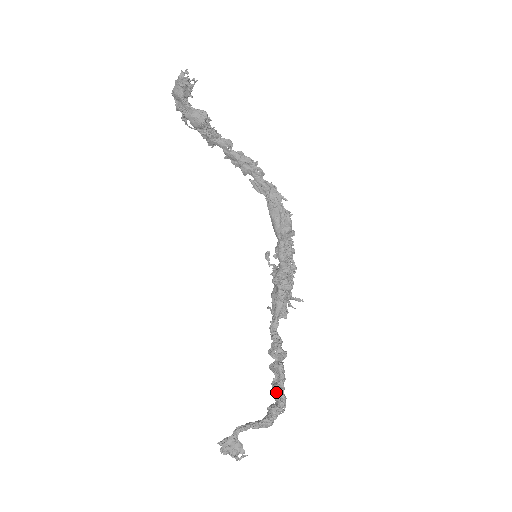
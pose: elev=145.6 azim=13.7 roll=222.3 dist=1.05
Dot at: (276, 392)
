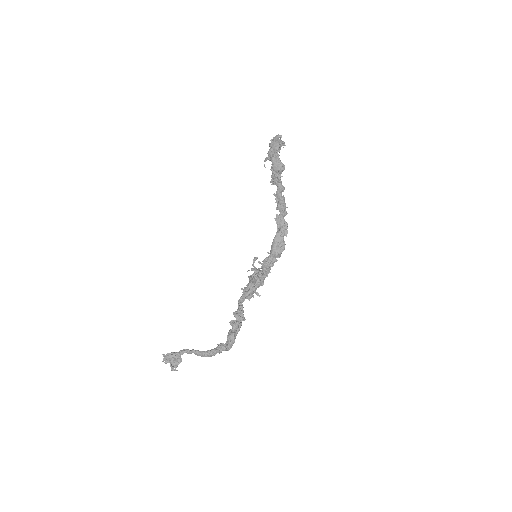
Dot at: (231, 337)
